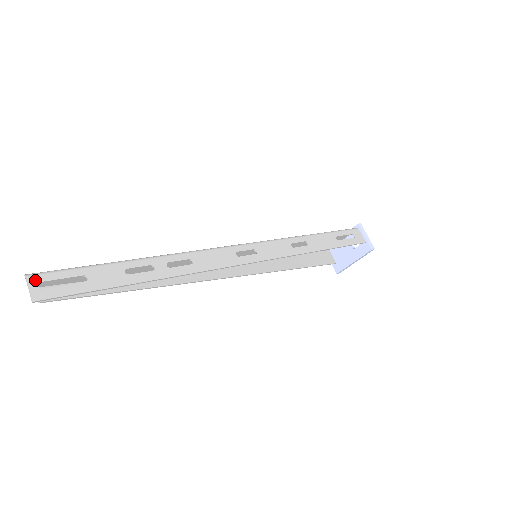
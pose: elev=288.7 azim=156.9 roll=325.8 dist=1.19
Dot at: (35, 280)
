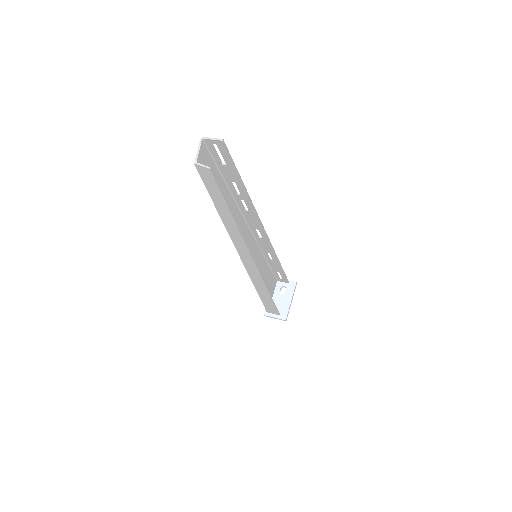
Dot at: (209, 141)
